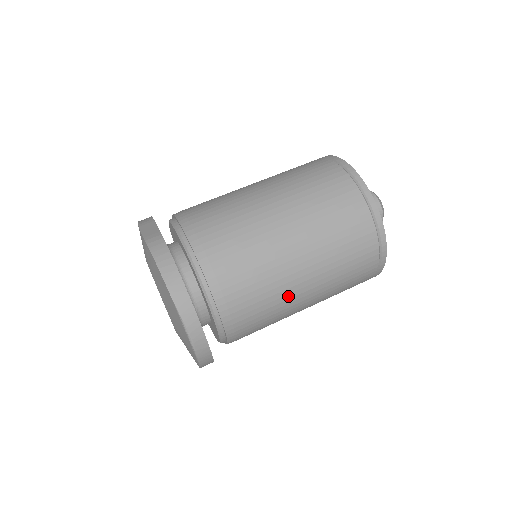
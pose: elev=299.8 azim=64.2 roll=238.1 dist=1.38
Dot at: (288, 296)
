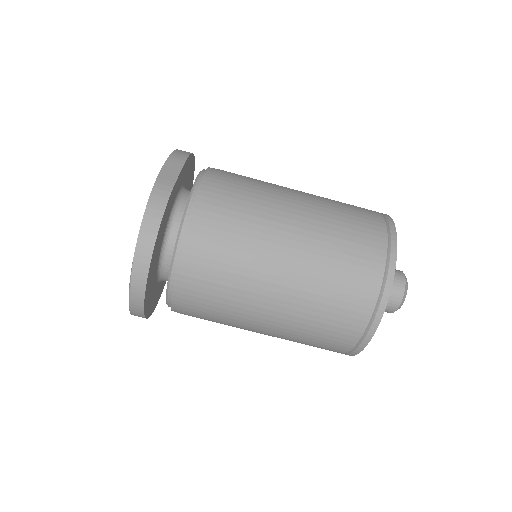
Dot at: (244, 319)
